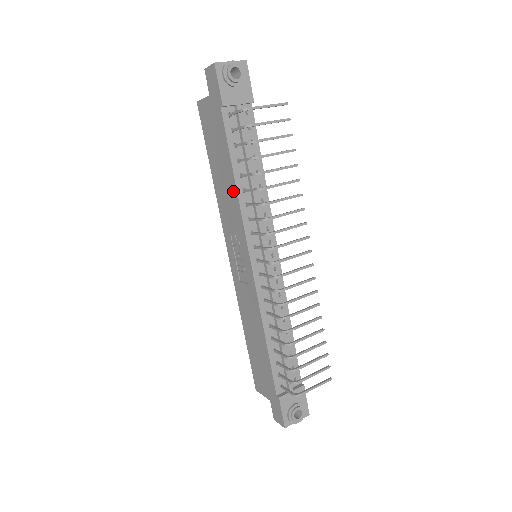
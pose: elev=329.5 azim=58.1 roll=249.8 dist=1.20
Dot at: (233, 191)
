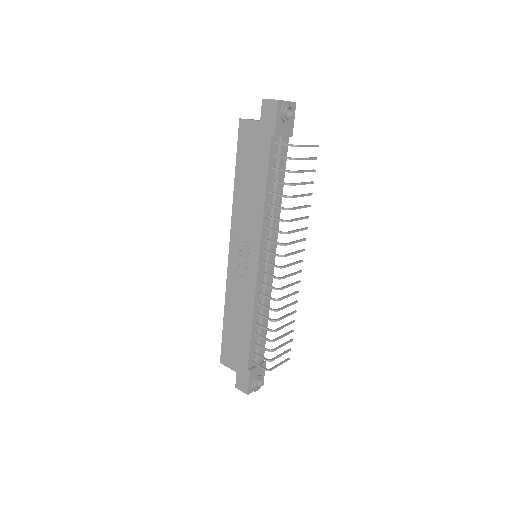
Dot at: (259, 203)
